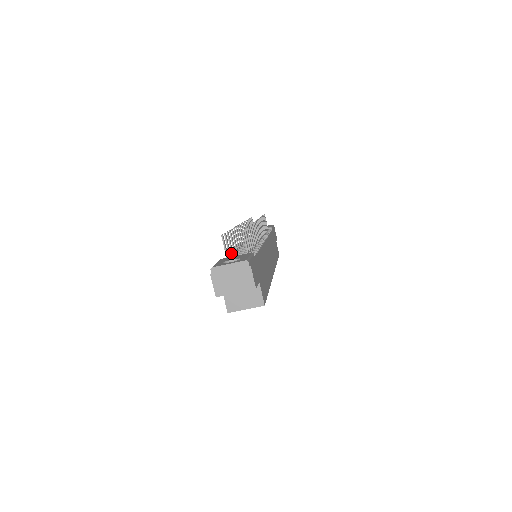
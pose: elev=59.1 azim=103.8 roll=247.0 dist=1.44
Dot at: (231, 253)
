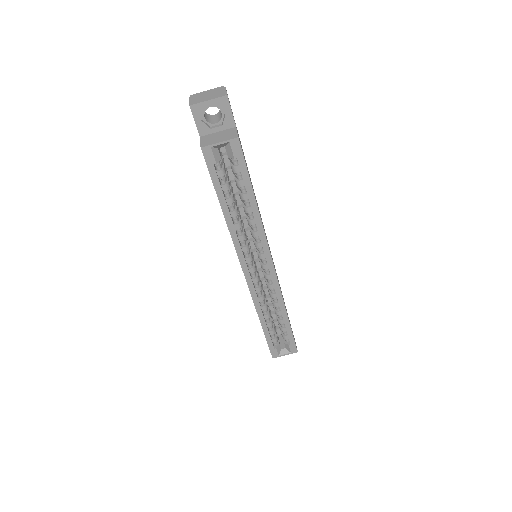
Dot at: occluded
